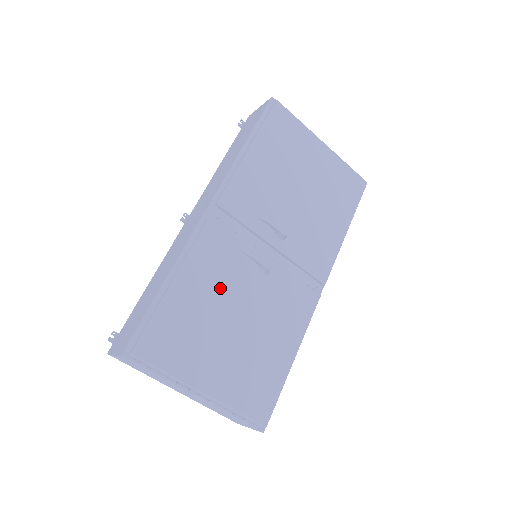
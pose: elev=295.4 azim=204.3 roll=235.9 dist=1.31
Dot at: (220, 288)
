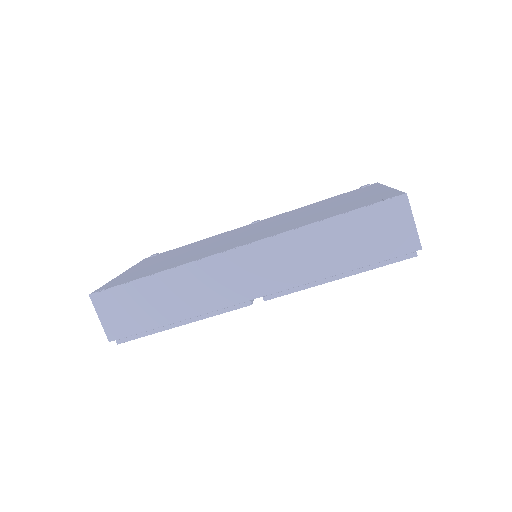
Dot at: occluded
